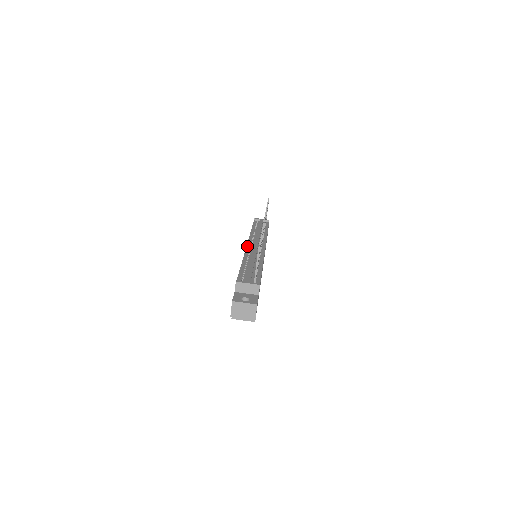
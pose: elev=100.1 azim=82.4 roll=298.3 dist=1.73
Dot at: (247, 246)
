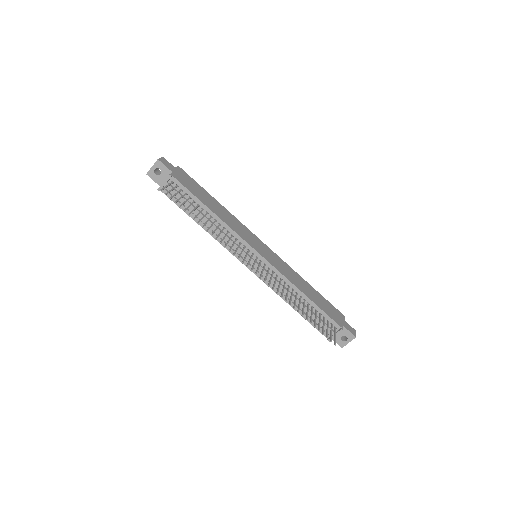
Dot at: (251, 271)
